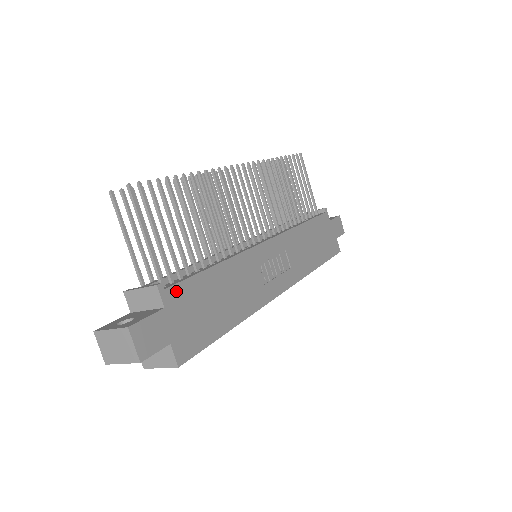
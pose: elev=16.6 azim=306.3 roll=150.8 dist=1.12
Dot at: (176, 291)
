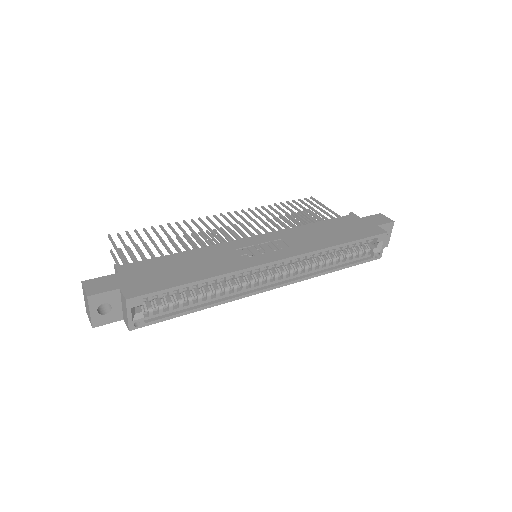
Dot at: (133, 266)
